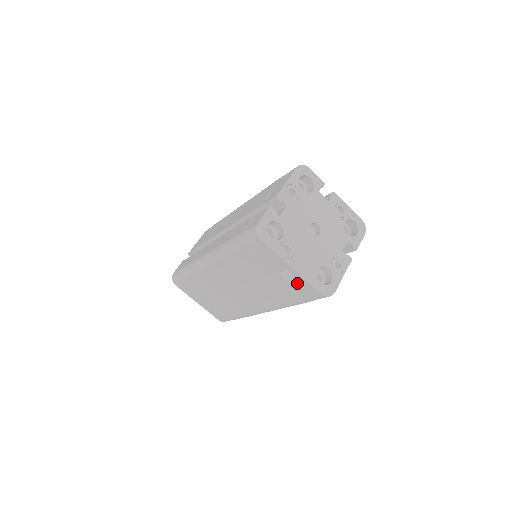
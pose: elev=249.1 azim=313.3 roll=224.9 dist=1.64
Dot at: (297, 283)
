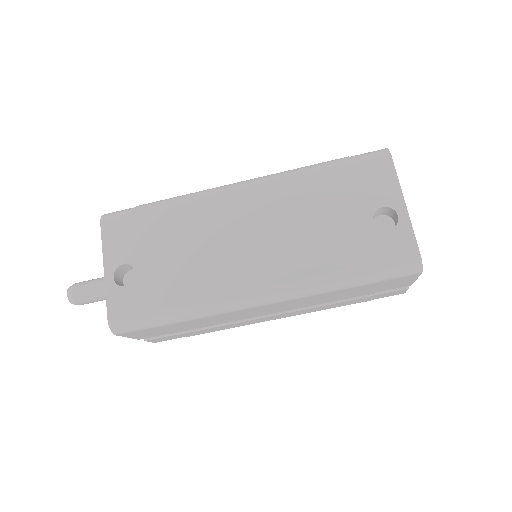
Dot at: (391, 231)
